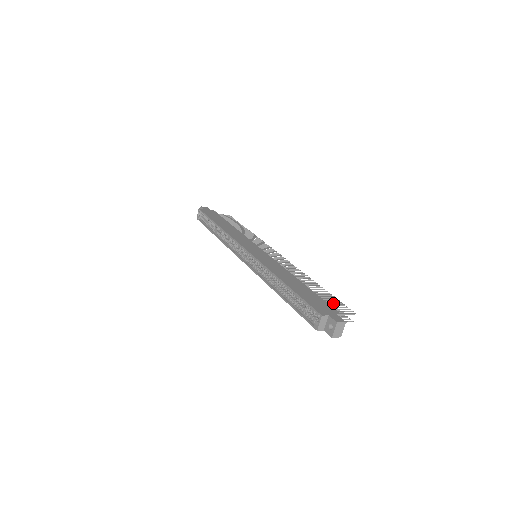
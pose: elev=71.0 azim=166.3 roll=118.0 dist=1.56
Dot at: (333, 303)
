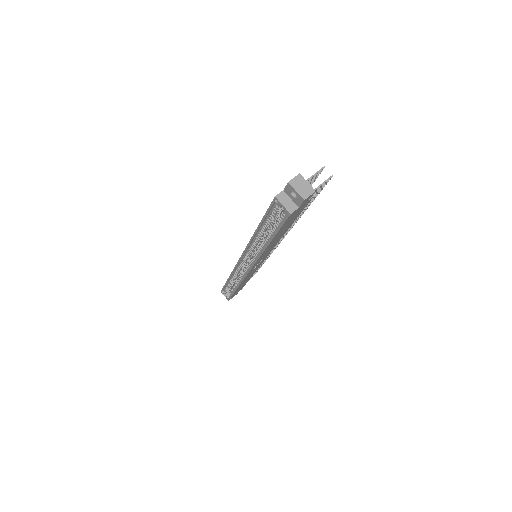
Dot at: occluded
